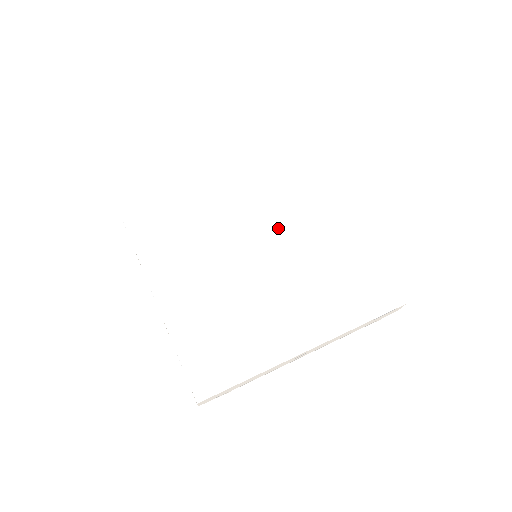
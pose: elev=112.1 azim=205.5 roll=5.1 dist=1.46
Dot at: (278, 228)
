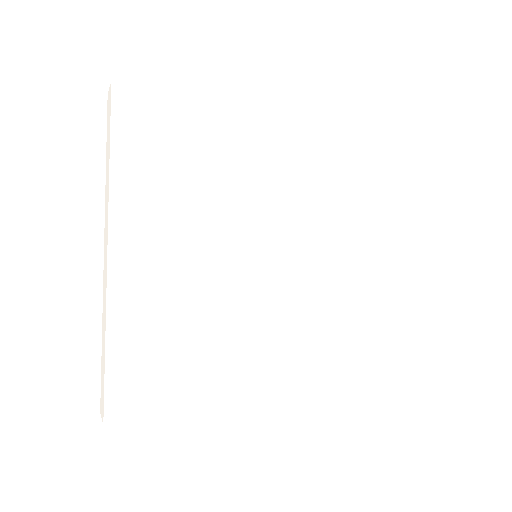
Dot at: (300, 238)
